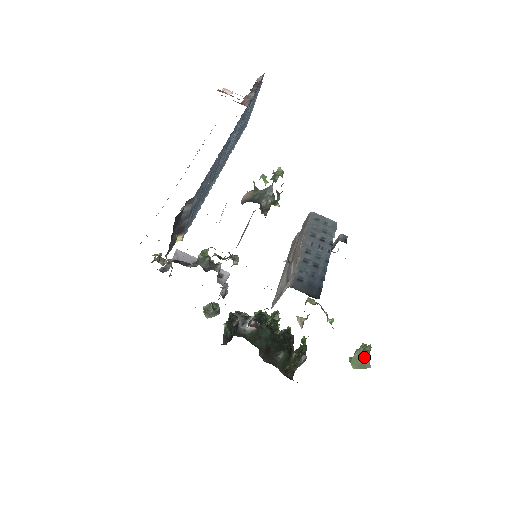
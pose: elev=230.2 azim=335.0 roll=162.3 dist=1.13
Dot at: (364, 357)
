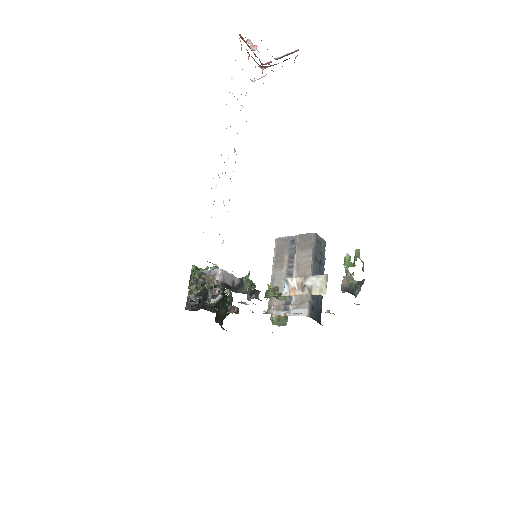
Dot at: (284, 319)
